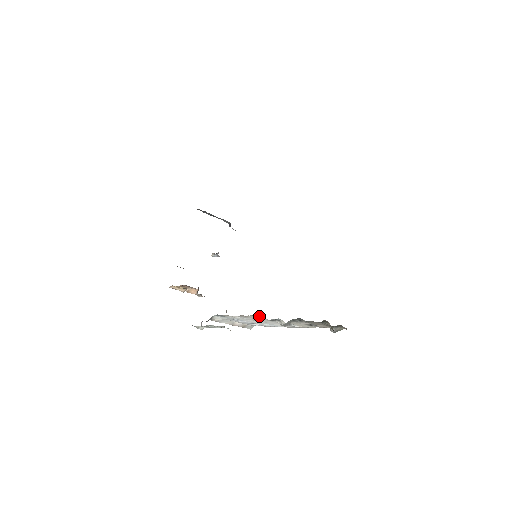
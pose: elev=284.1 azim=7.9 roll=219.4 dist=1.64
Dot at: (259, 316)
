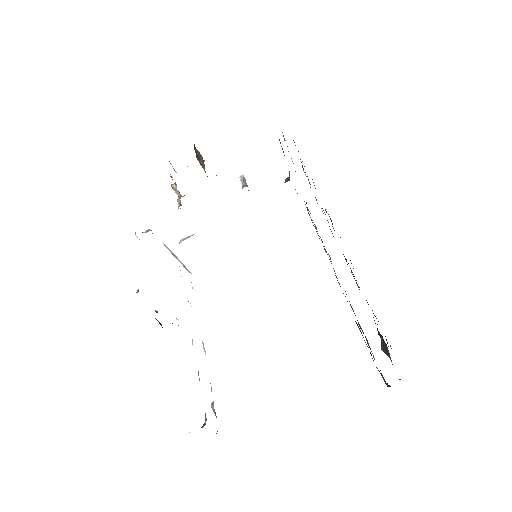
Dot at: occluded
